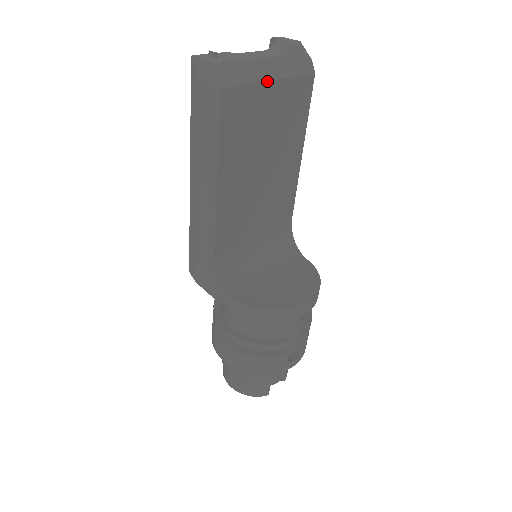
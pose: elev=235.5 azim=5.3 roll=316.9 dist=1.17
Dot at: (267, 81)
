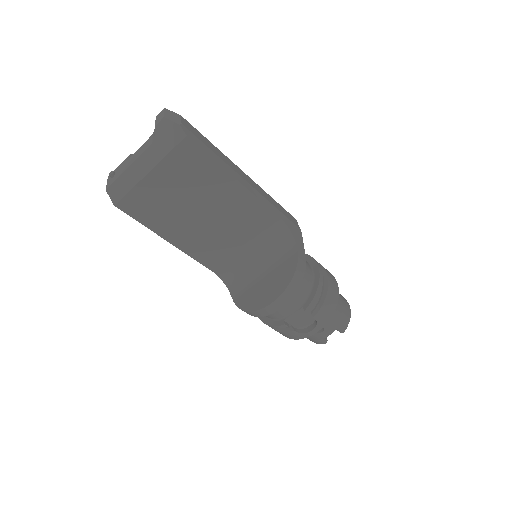
Dot at: (144, 176)
